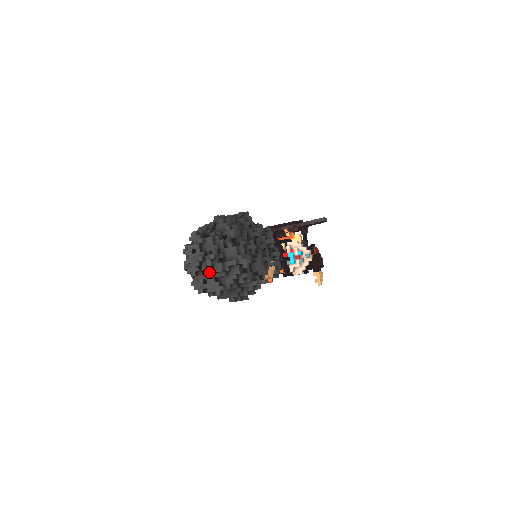
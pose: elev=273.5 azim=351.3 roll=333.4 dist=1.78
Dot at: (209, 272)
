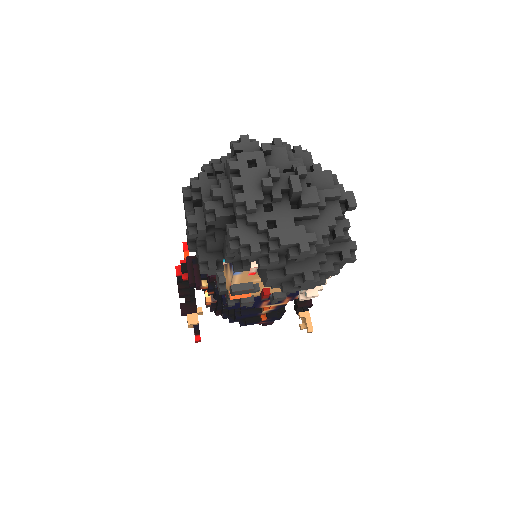
Dot at: (282, 207)
